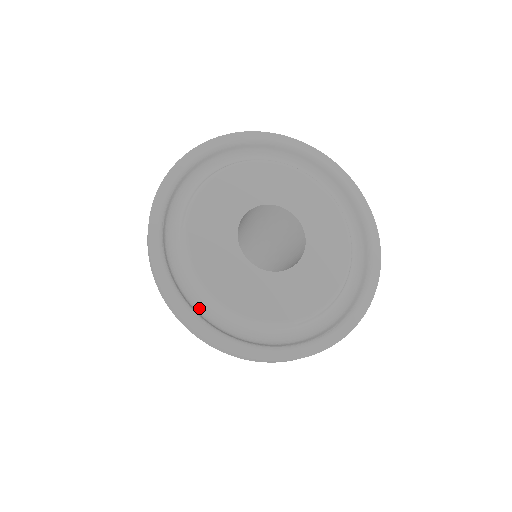
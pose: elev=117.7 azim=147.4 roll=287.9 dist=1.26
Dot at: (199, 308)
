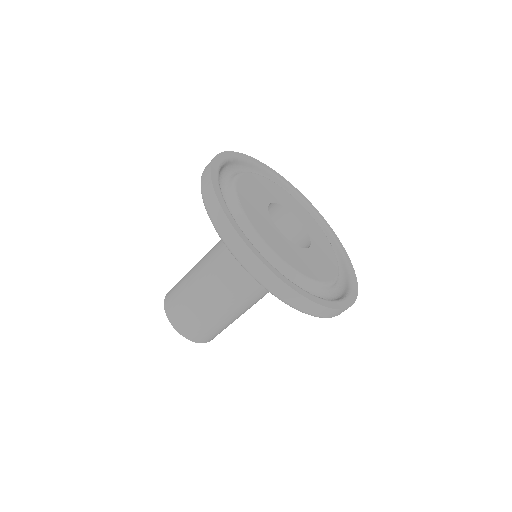
Dot at: occluded
